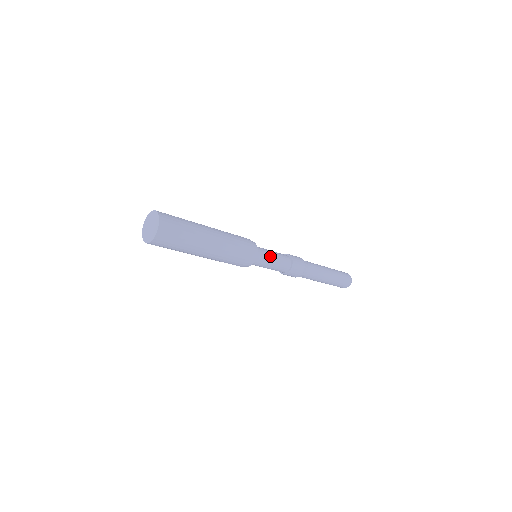
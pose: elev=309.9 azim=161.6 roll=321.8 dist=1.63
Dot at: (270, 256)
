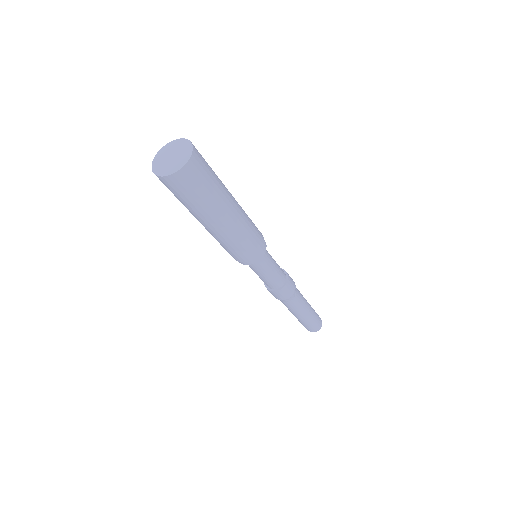
Dot at: (271, 257)
